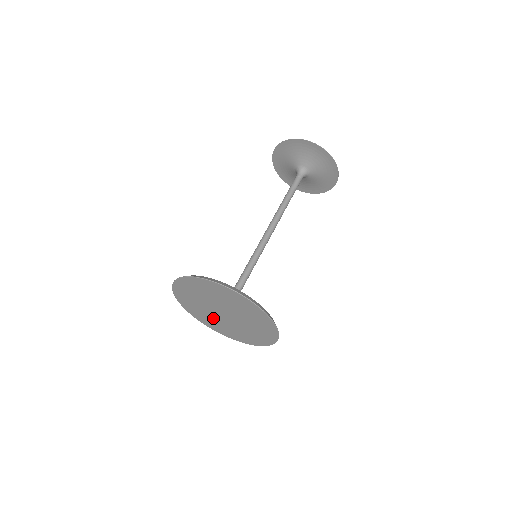
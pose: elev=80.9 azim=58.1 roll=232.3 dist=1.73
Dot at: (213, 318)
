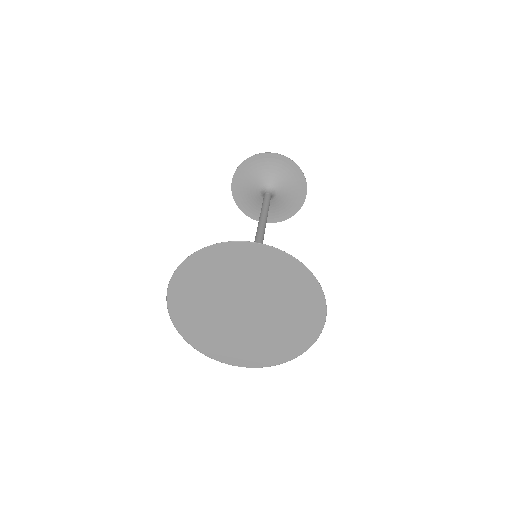
Dot at: (215, 323)
